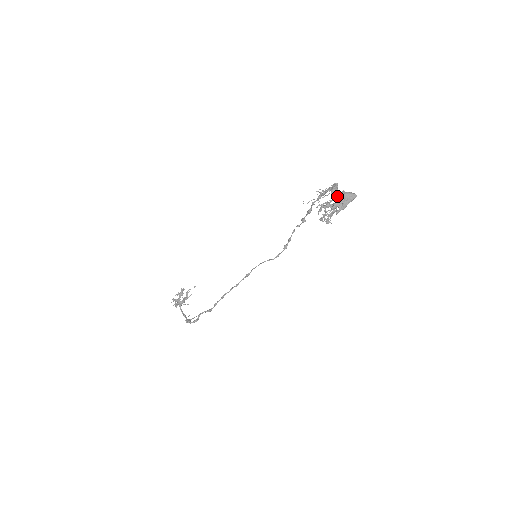
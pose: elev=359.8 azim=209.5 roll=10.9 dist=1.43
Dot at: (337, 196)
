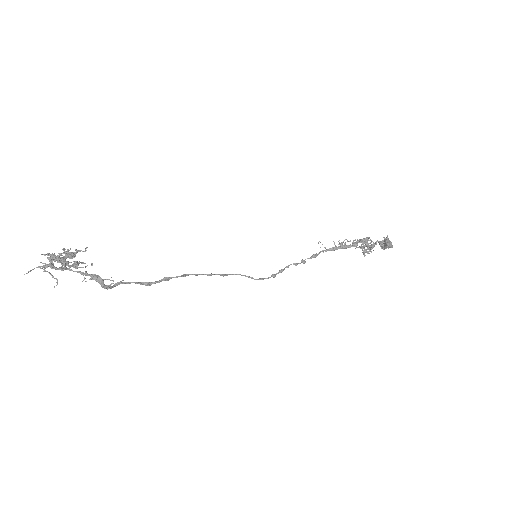
Dot at: occluded
